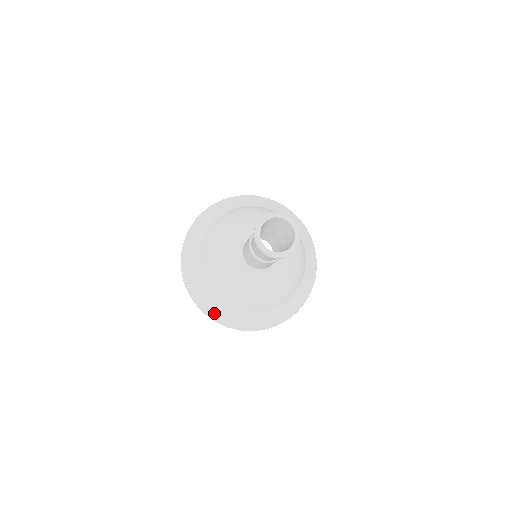
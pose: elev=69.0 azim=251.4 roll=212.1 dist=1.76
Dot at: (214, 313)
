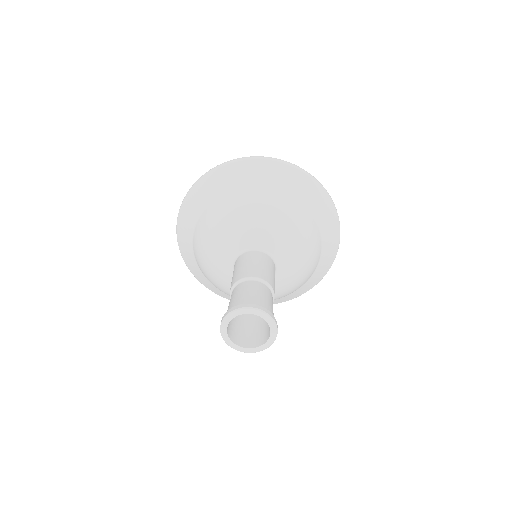
Dot at: occluded
